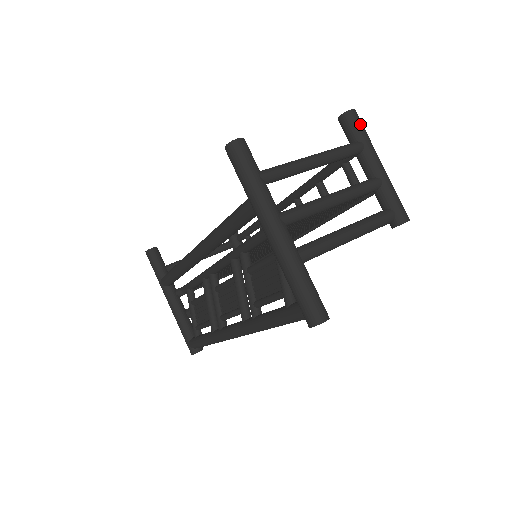
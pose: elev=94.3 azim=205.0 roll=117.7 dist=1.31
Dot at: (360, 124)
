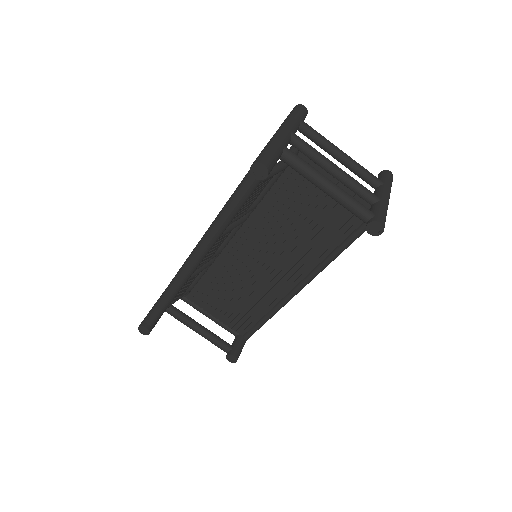
Dot at: (390, 178)
